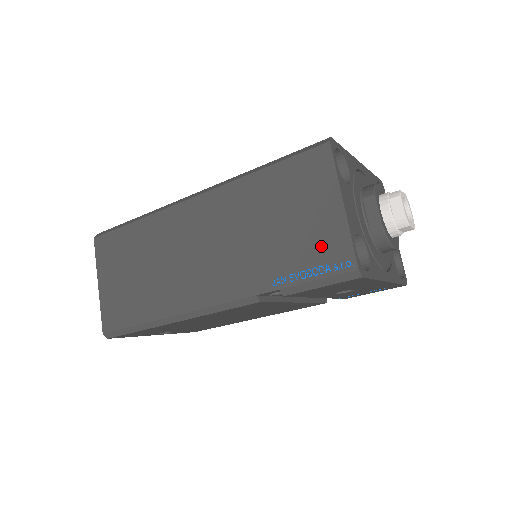
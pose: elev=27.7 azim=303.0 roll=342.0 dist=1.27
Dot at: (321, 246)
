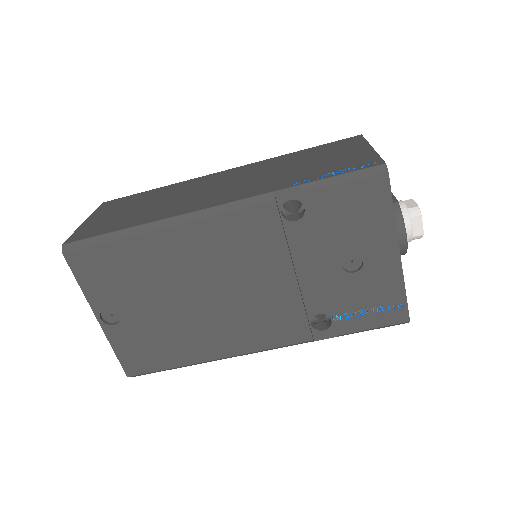
Dot at: (349, 162)
